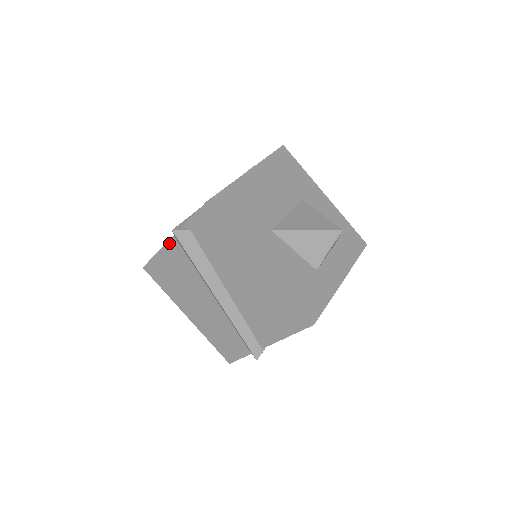
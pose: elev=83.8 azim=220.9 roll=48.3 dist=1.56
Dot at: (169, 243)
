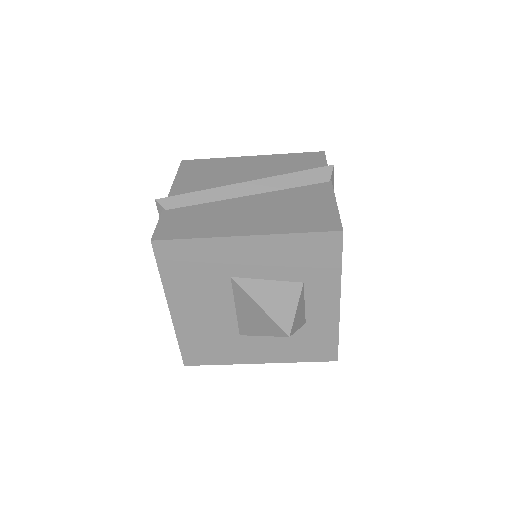
Dot at: occluded
